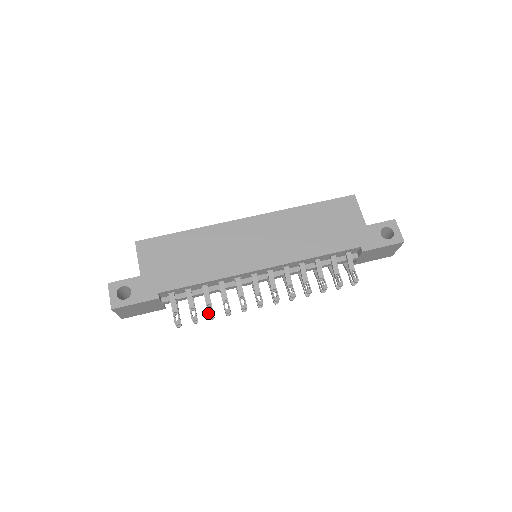
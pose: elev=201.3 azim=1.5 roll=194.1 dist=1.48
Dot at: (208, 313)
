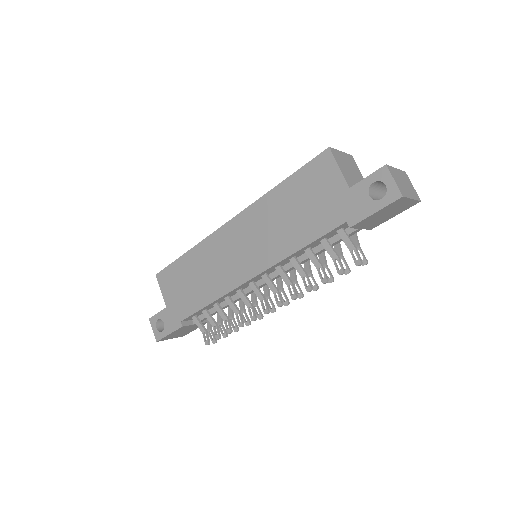
Dot at: (226, 330)
